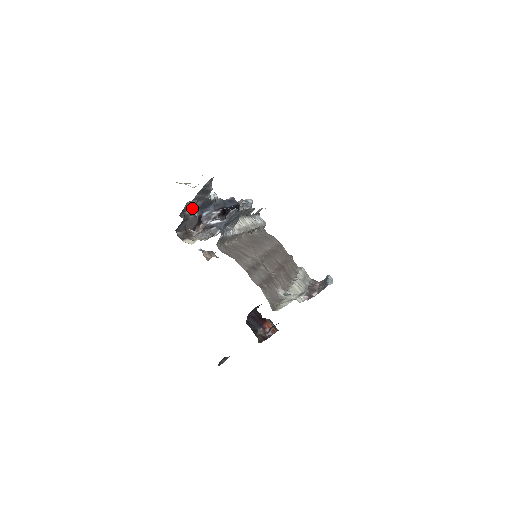
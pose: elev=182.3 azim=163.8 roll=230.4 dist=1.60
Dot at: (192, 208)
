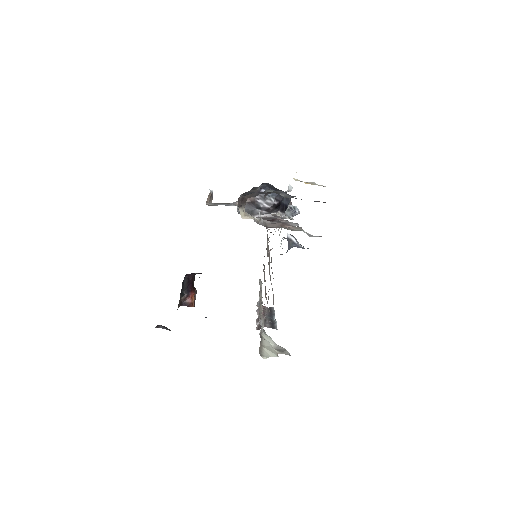
Dot at: (274, 191)
